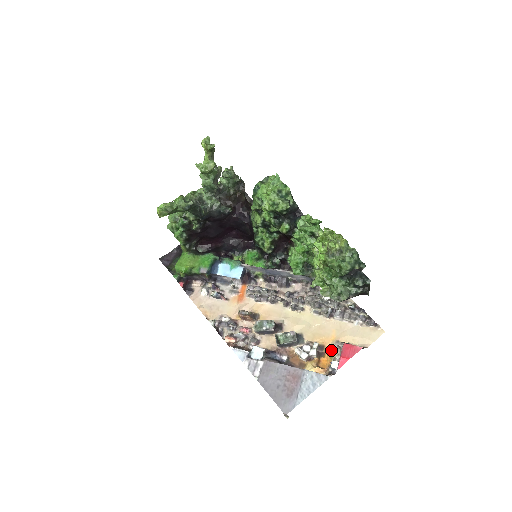
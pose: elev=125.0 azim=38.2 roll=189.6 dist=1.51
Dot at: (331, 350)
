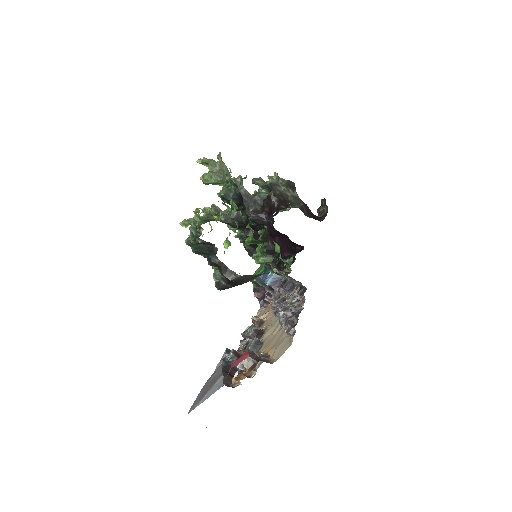
Dot at: occluded
